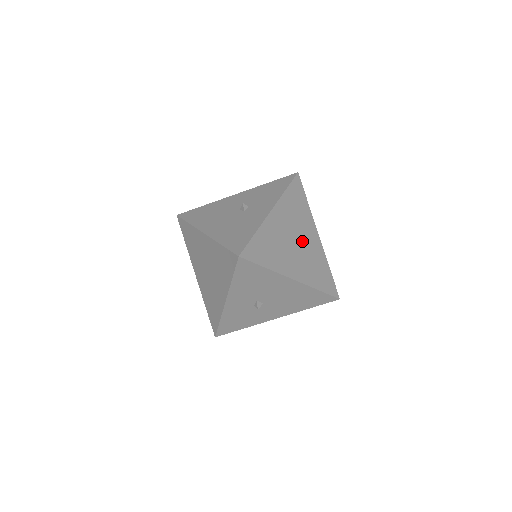
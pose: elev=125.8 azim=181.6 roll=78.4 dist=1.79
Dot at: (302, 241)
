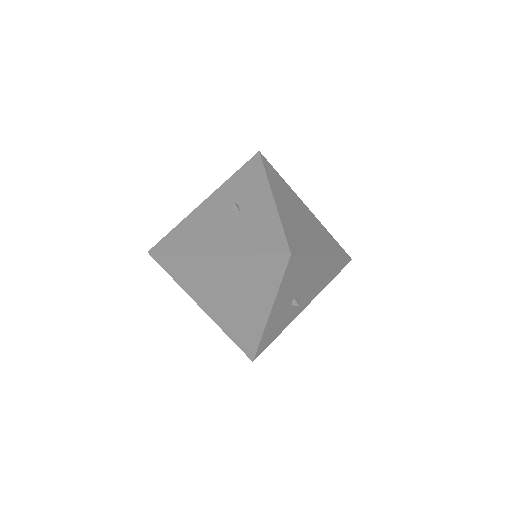
Dot at: (304, 217)
